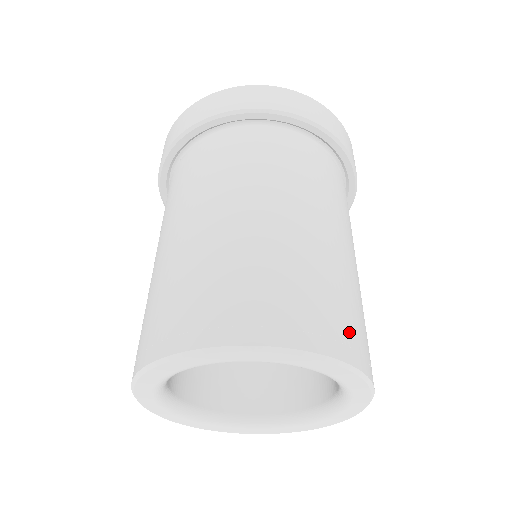
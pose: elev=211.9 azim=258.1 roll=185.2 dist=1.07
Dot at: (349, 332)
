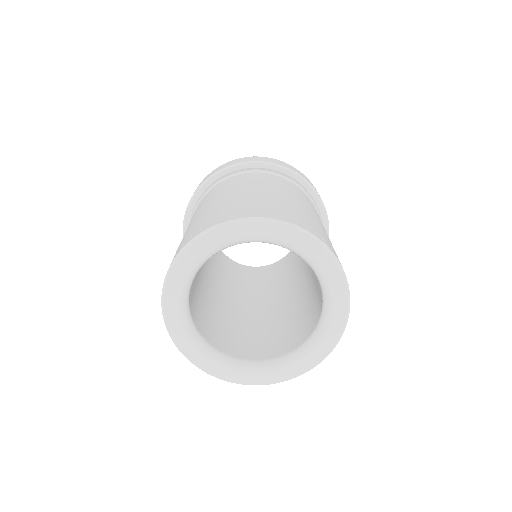
Dot at: (334, 251)
